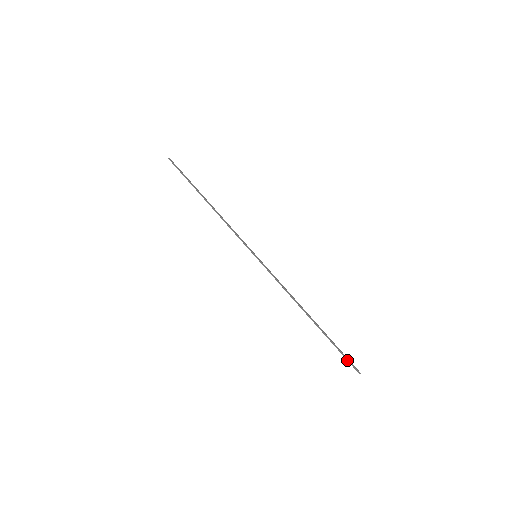
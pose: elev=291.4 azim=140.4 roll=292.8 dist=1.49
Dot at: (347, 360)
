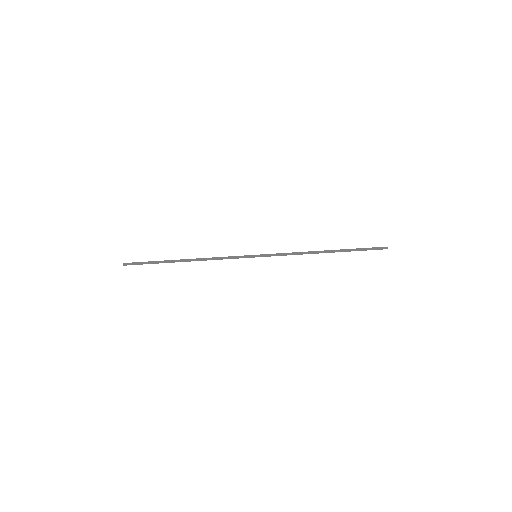
Dot at: occluded
